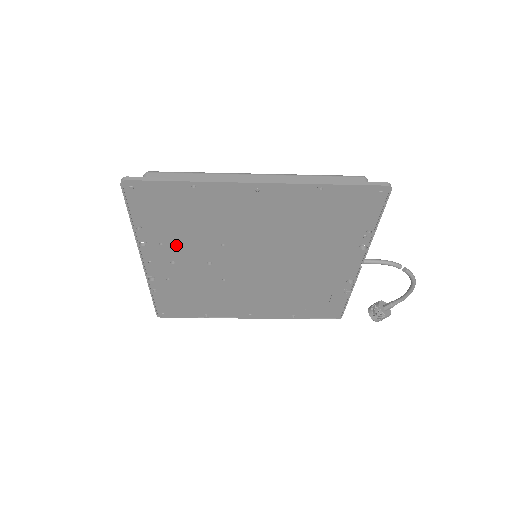
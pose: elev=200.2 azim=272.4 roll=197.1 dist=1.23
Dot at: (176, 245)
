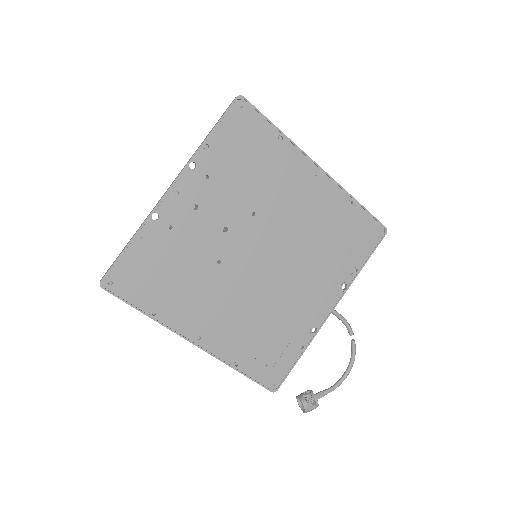
Dot at: (218, 188)
